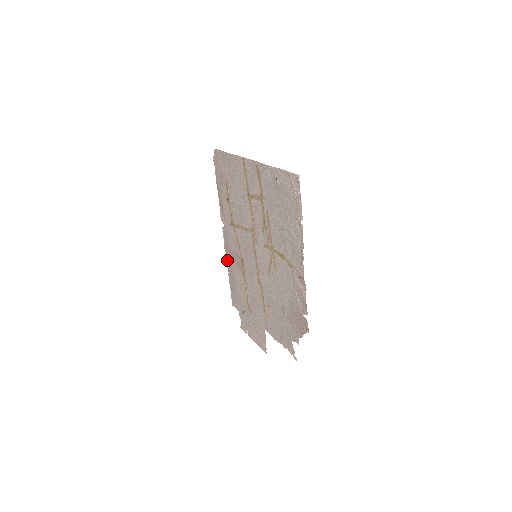
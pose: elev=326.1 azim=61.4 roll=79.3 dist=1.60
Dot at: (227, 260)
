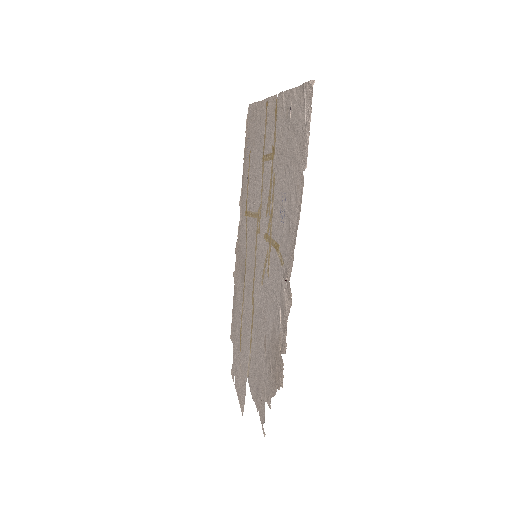
Dot at: (235, 269)
